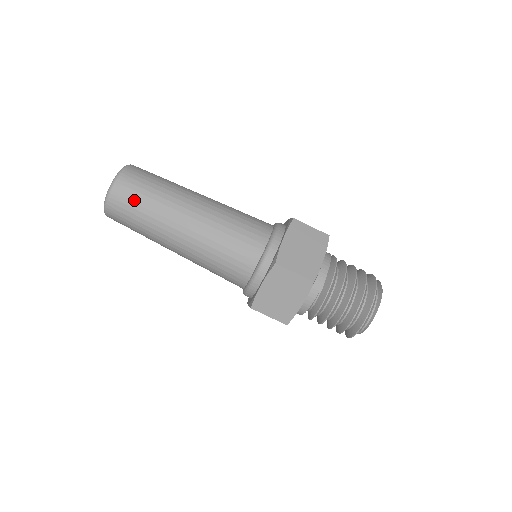
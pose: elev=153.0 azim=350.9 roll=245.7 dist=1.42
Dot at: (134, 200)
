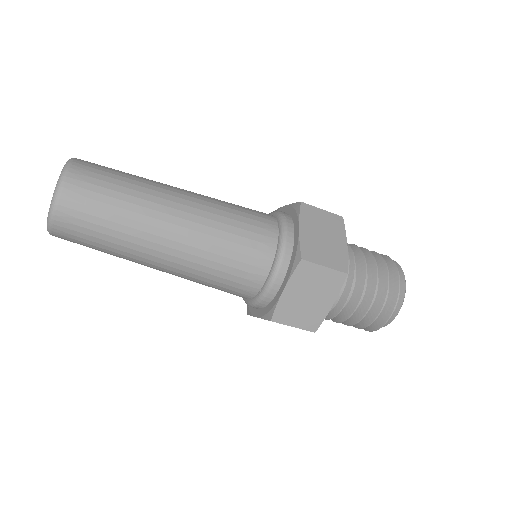
Dot at: (85, 241)
